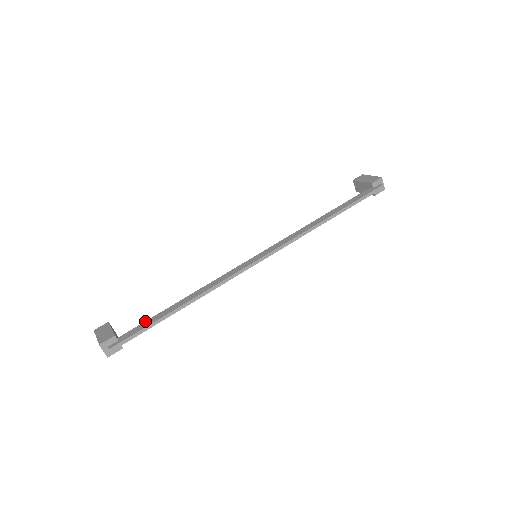
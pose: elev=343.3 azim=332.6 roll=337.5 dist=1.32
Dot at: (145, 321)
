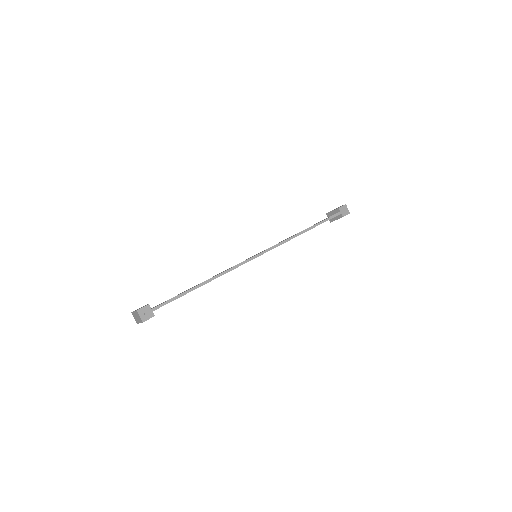
Dot at: occluded
